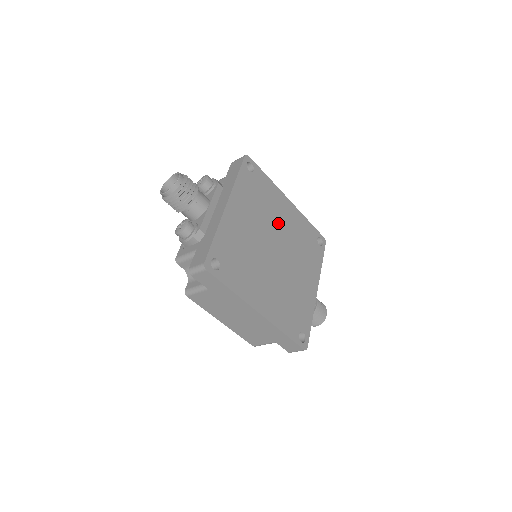
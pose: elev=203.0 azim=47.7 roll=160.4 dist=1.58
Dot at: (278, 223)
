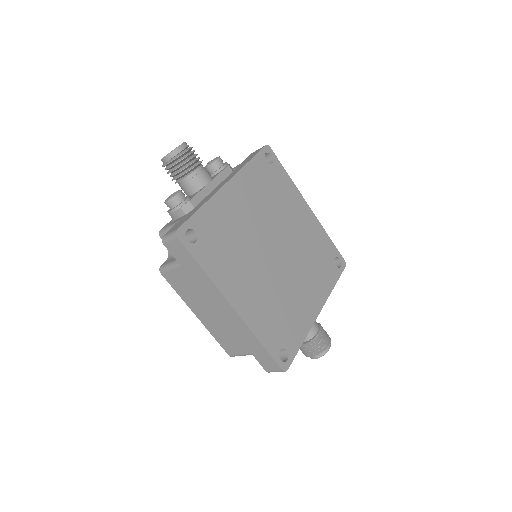
Dot at: (288, 224)
